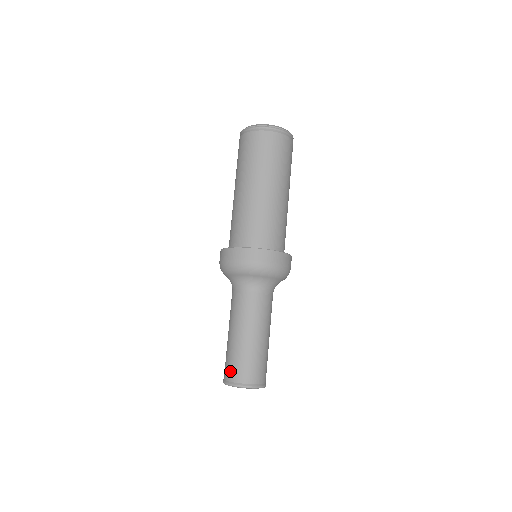
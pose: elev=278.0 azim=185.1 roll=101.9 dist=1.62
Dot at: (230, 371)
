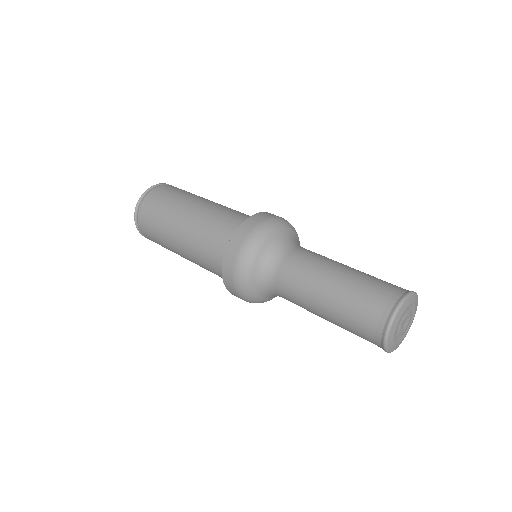
Dot at: (367, 334)
